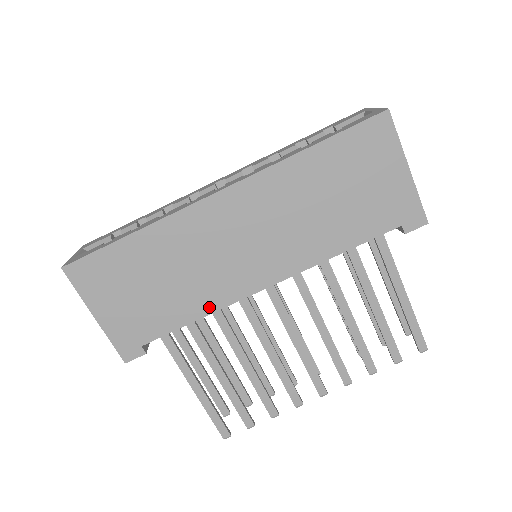
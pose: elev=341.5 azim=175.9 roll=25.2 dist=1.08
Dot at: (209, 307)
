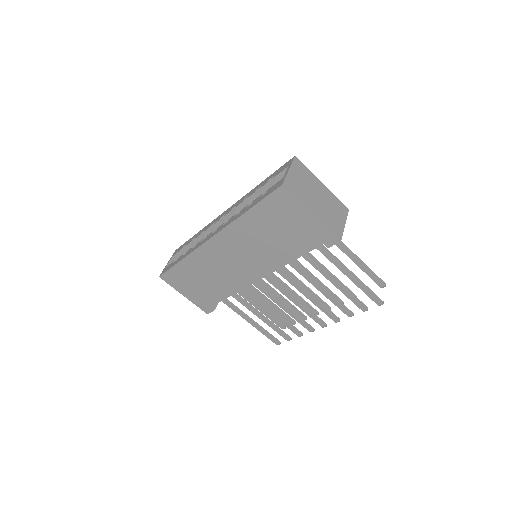
Dot at: (234, 290)
